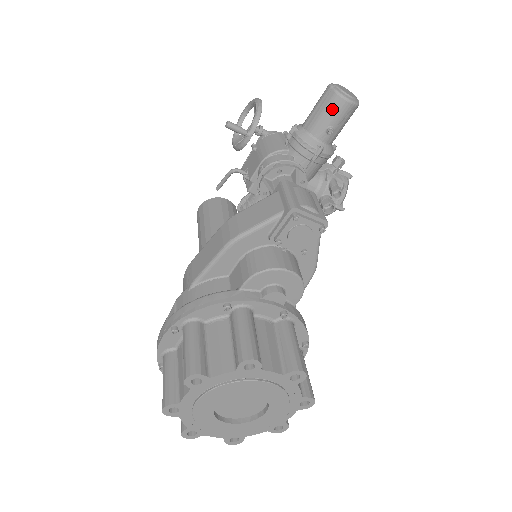
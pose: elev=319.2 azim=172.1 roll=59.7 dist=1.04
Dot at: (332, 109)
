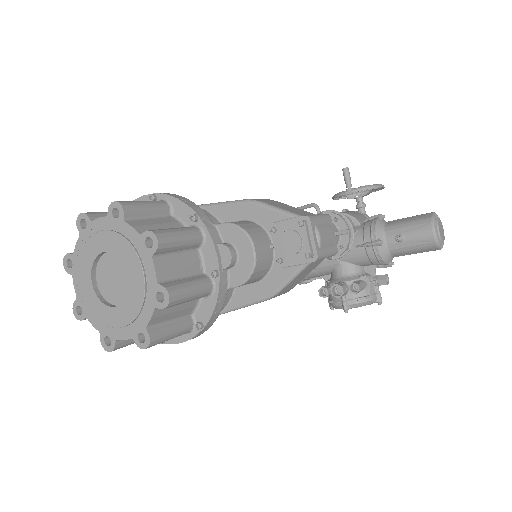
Dot at: (417, 225)
